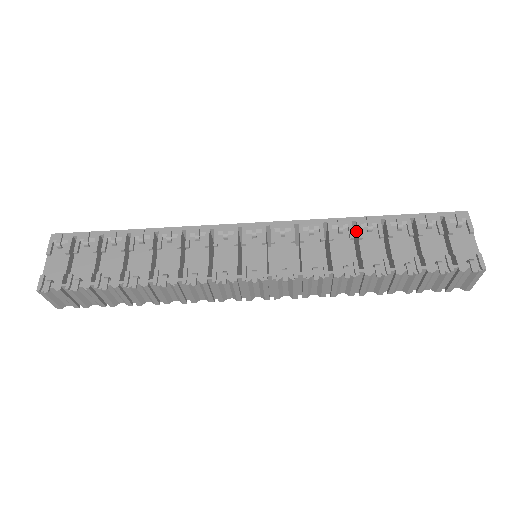
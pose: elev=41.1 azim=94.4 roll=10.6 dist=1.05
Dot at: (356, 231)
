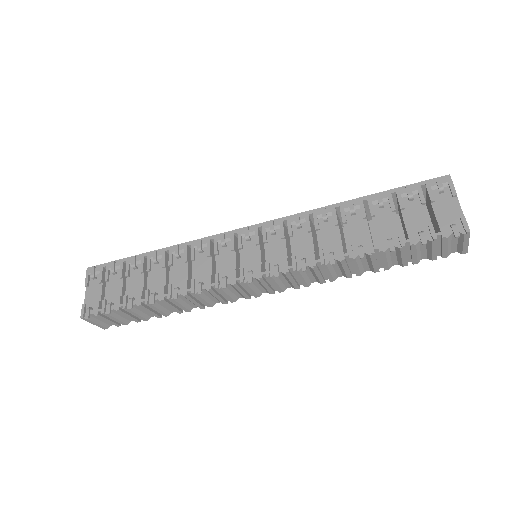
Dot at: (341, 216)
